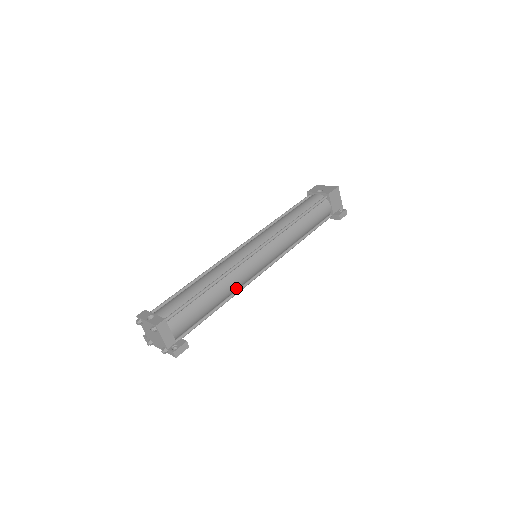
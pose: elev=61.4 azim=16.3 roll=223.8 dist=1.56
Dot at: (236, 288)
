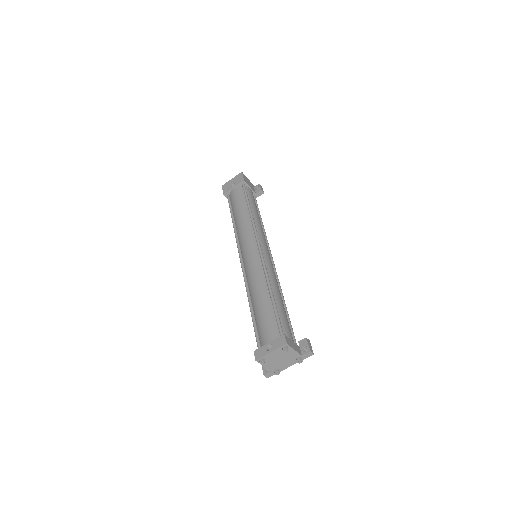
Dot at: occluded
